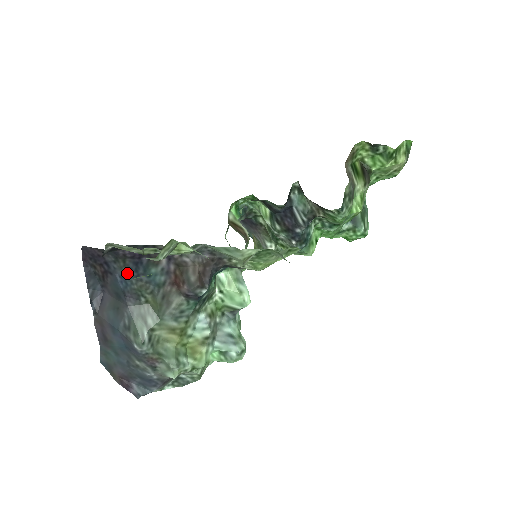
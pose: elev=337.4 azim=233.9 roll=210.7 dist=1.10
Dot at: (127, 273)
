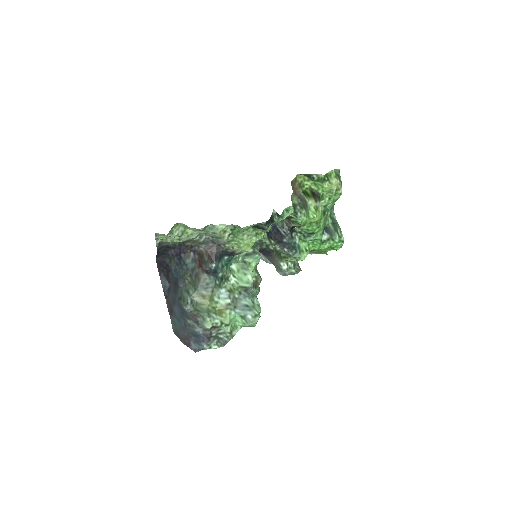
Dot at: (177, 267)
